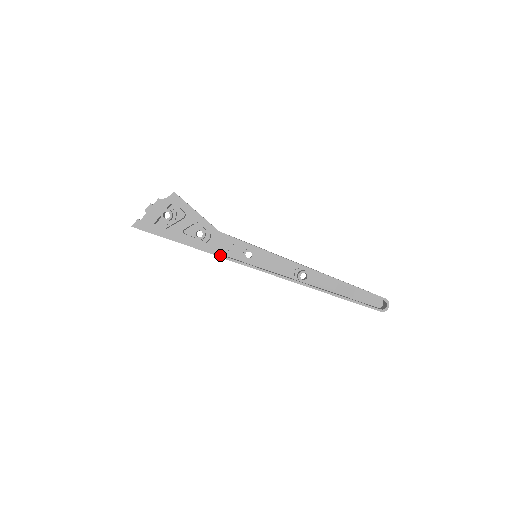
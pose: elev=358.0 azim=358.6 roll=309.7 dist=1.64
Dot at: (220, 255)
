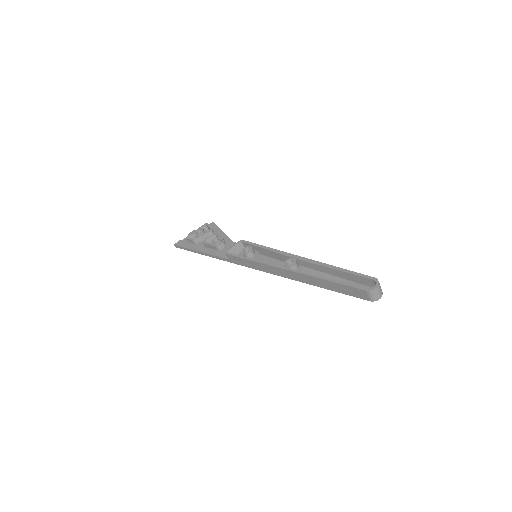
Dot at: (227, 258)
